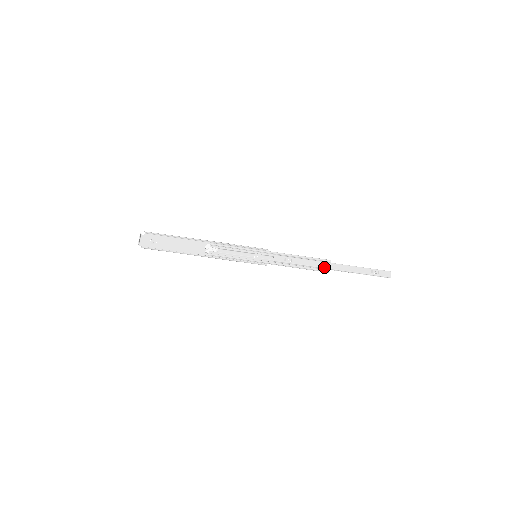
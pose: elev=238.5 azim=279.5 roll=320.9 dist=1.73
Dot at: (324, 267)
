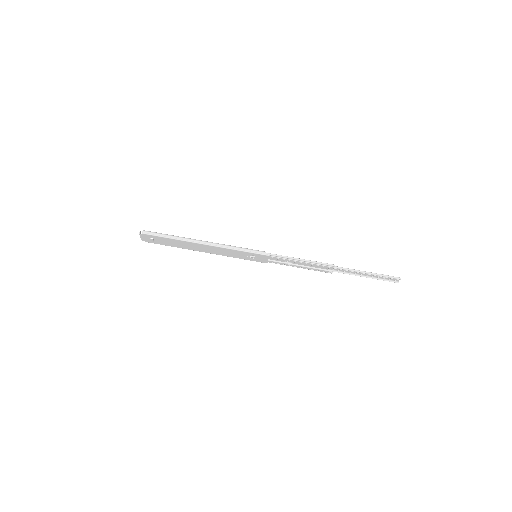
Dot at: (327, 265)
